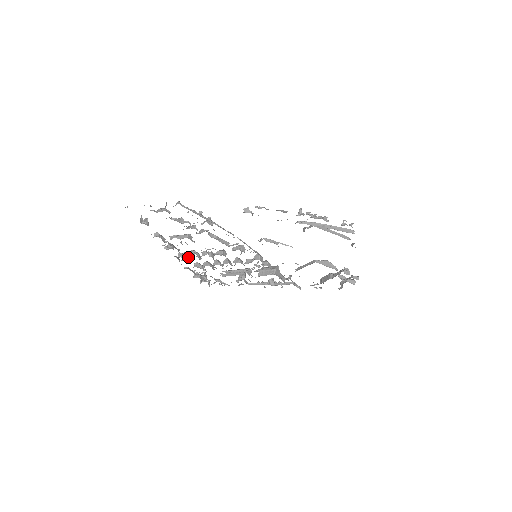
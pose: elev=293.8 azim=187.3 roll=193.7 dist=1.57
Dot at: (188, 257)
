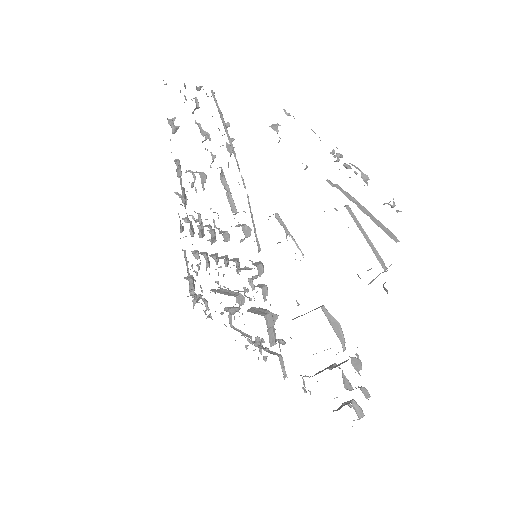
Dot at: (191, 228)
